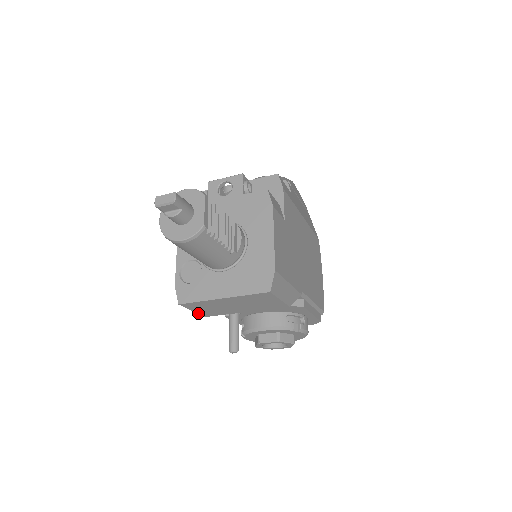
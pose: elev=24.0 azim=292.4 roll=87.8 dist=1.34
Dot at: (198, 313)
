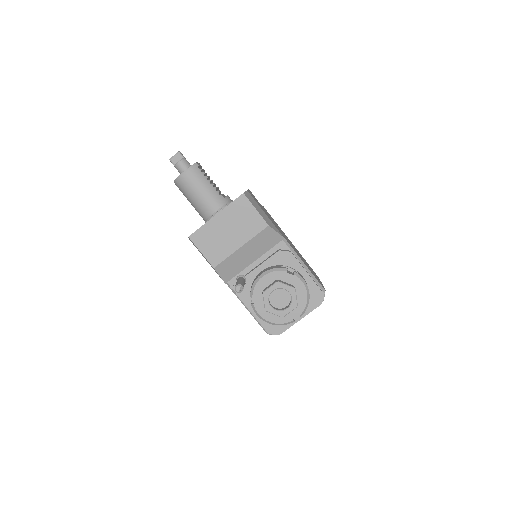
Dot at: (206, 259)
